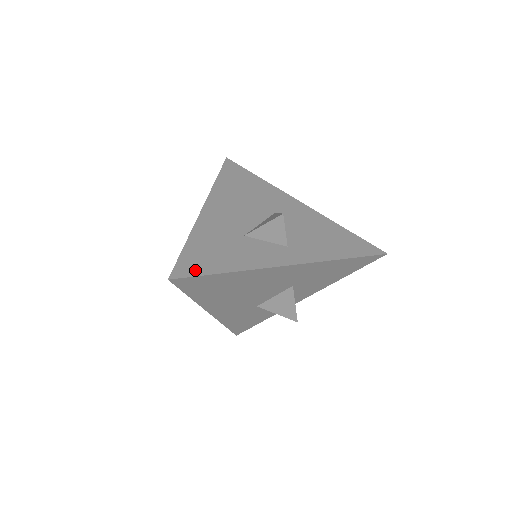
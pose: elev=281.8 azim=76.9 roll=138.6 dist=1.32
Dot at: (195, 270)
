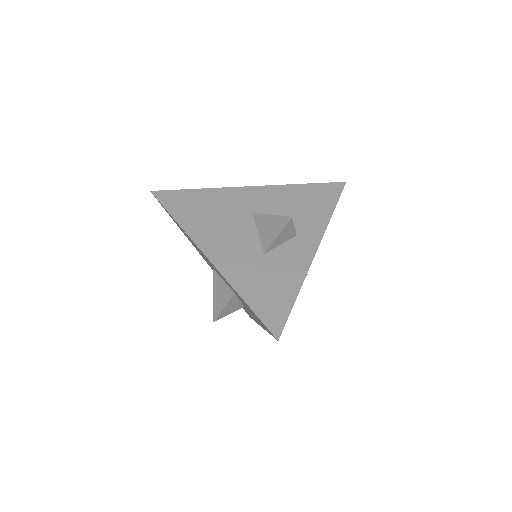
Dot at: (280, 315)
